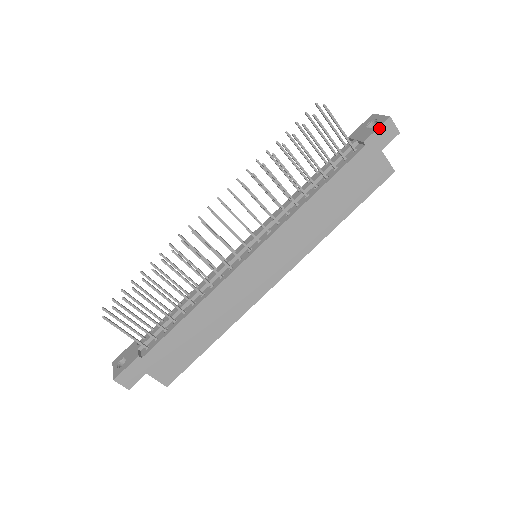
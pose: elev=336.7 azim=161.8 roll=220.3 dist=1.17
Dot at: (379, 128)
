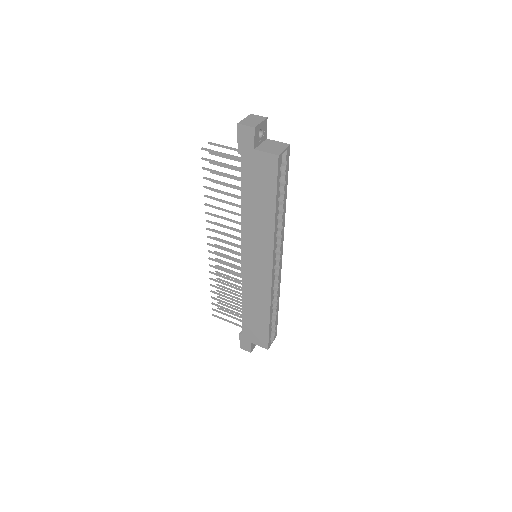
Dot at: (238, 137)
